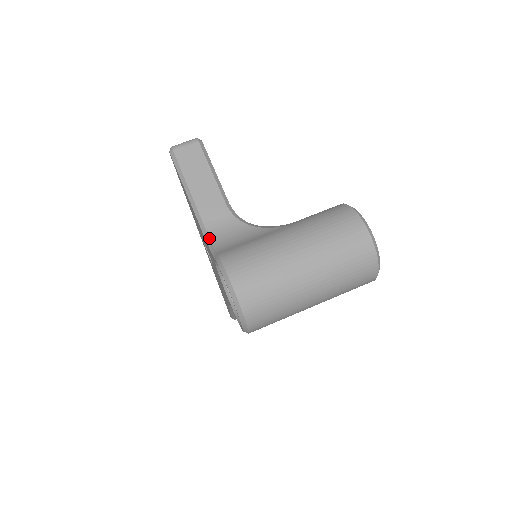
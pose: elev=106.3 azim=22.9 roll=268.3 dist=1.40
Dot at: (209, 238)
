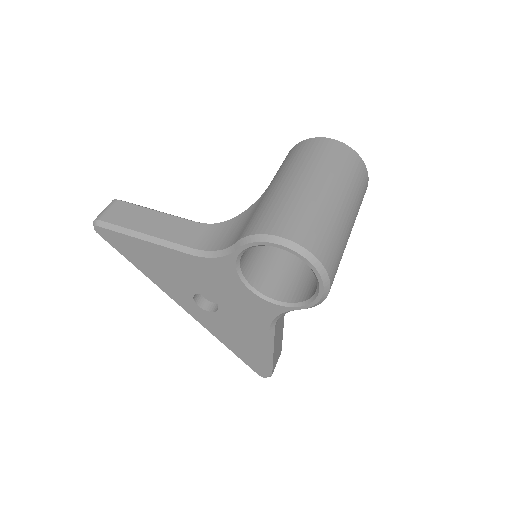
Dot at: (209, 251)
